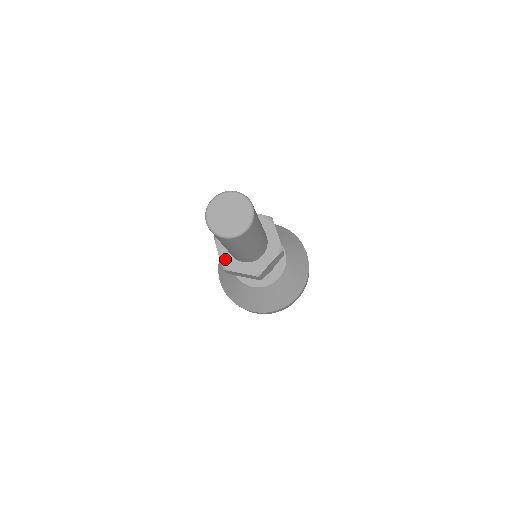
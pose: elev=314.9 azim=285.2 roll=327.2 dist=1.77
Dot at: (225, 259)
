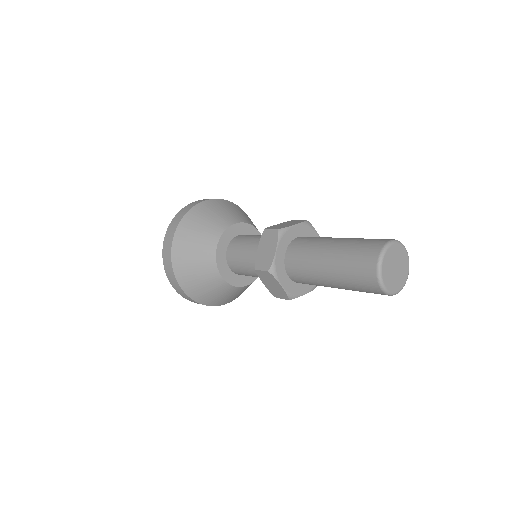
Dot at: (290, 289)
